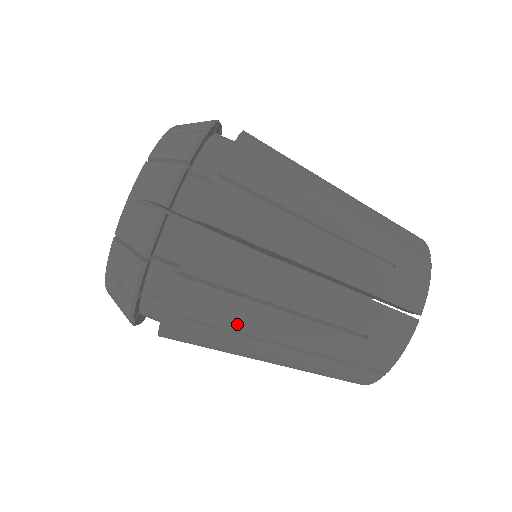
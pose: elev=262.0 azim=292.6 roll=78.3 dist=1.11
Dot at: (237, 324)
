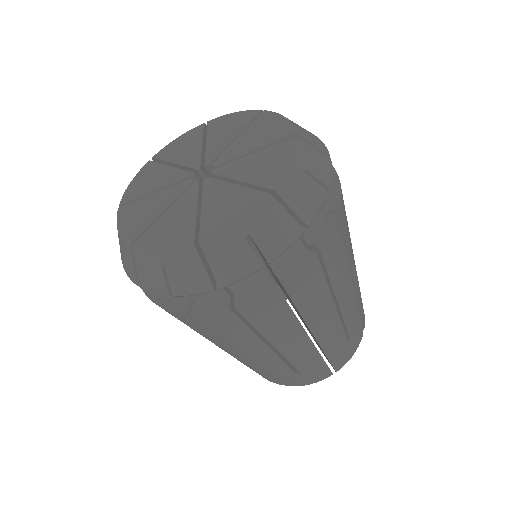
Dot at: (233, 341)
